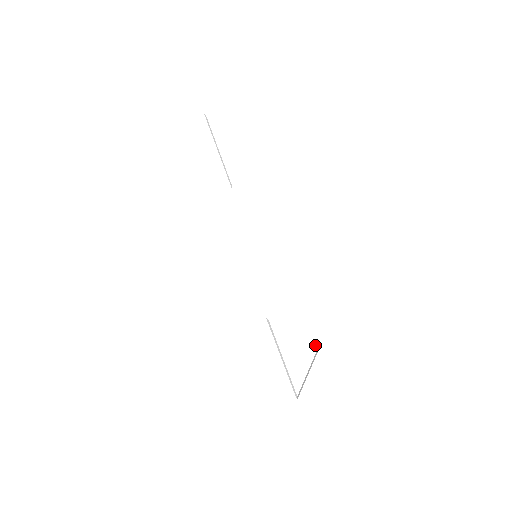
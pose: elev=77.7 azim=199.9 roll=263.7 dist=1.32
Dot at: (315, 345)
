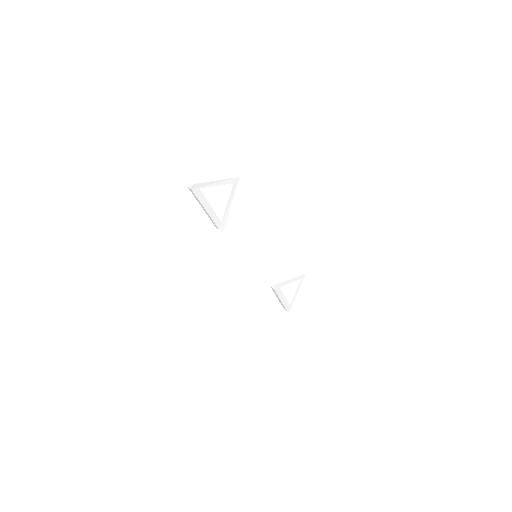
Dot at: (300, 278)
